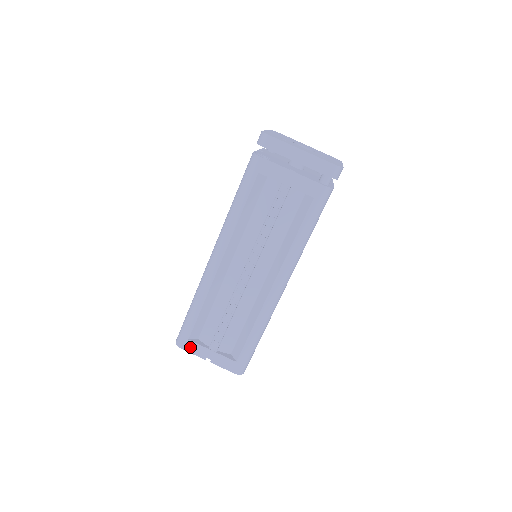
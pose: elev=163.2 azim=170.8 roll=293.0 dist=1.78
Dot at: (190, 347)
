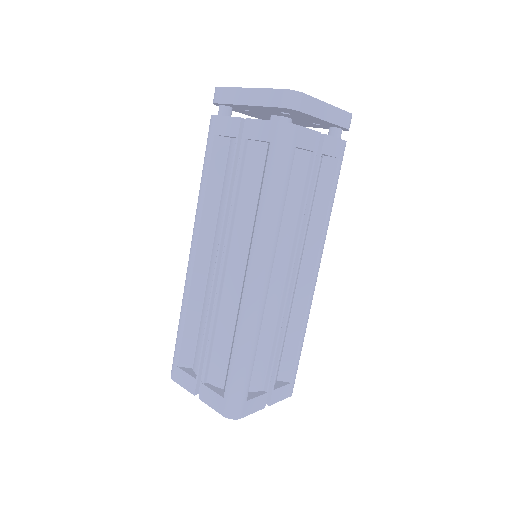
Dot at: (249, 408)
